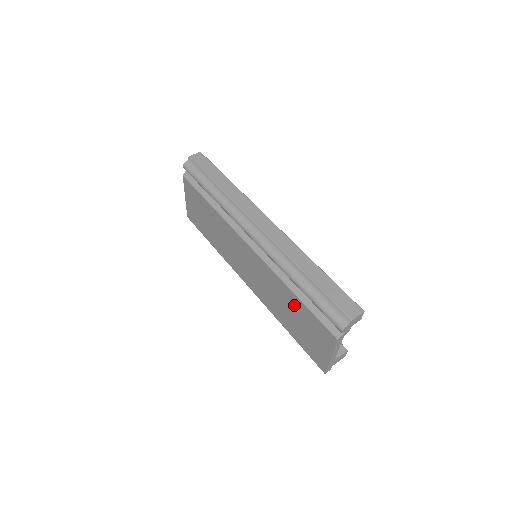
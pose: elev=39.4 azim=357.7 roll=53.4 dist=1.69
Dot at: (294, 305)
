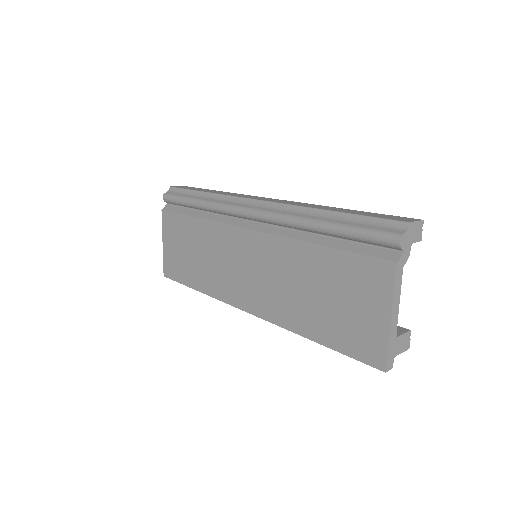
Dot at: (319, 269)
